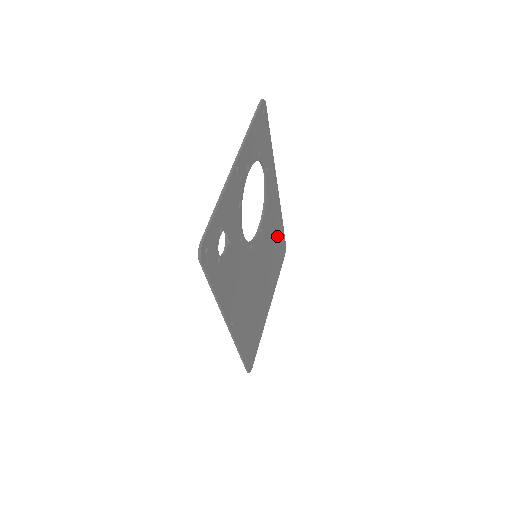
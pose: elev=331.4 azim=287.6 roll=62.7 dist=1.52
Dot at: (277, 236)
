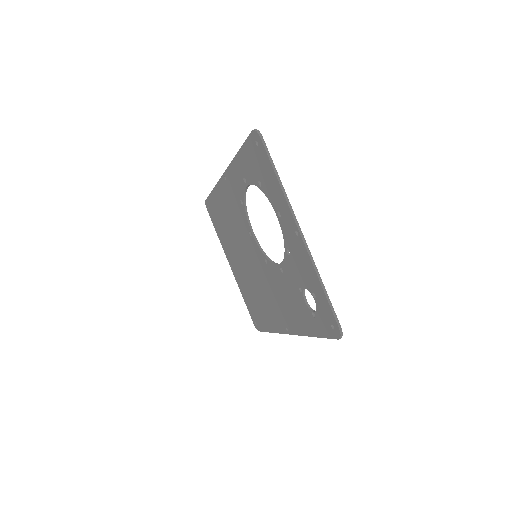
Dot at: (222, 209)
